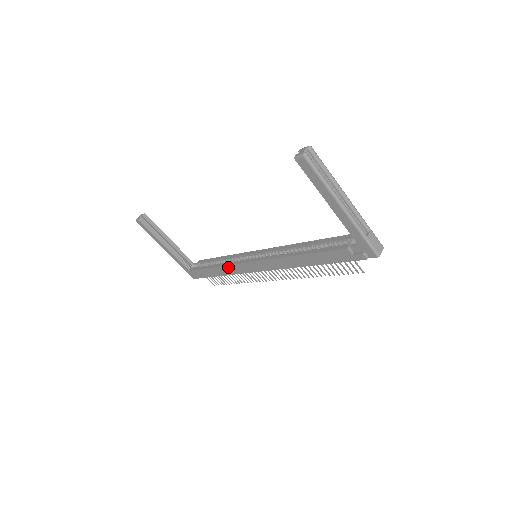
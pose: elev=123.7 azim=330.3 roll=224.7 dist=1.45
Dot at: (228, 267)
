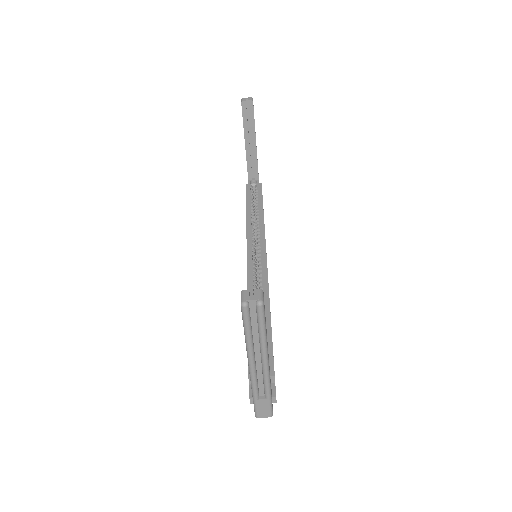
Dot at: (247, 228)
